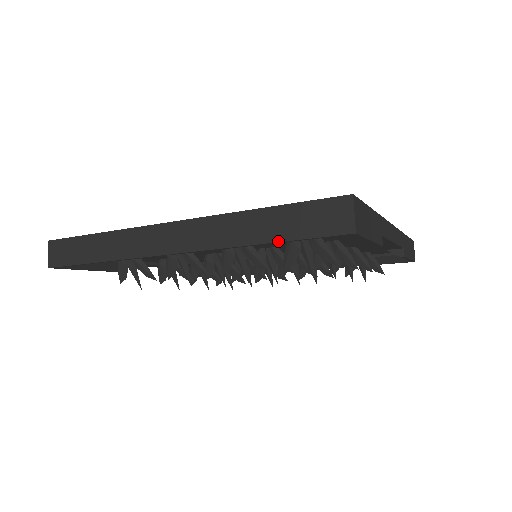
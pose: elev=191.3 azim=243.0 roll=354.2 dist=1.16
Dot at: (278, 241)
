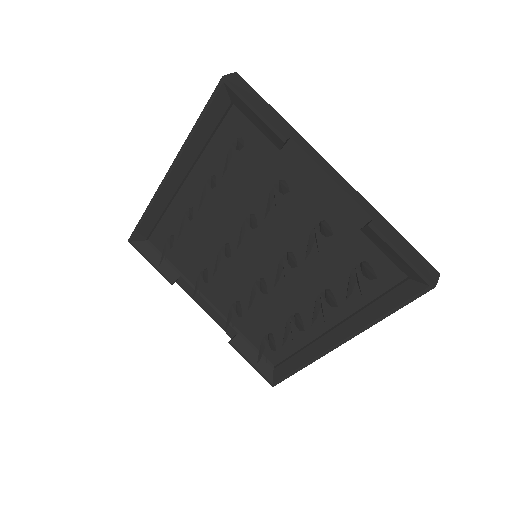
Dot at: (199, 117)
